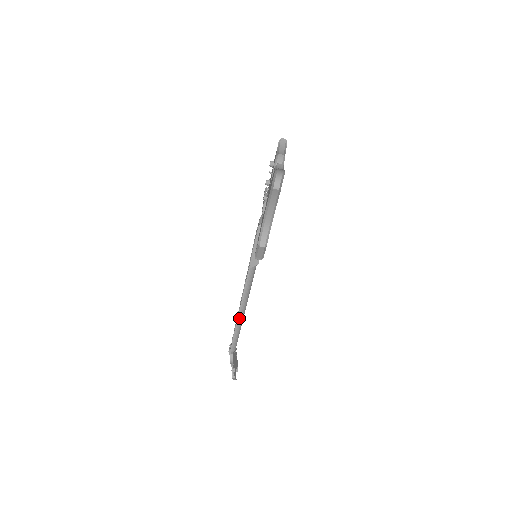
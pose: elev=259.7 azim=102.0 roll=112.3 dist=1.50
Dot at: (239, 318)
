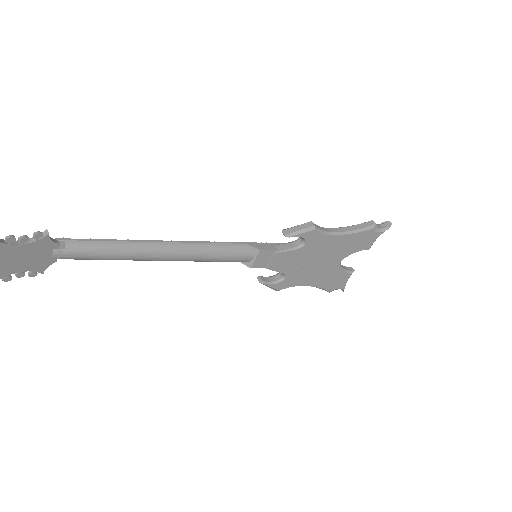
Dot at: (154, 243)
